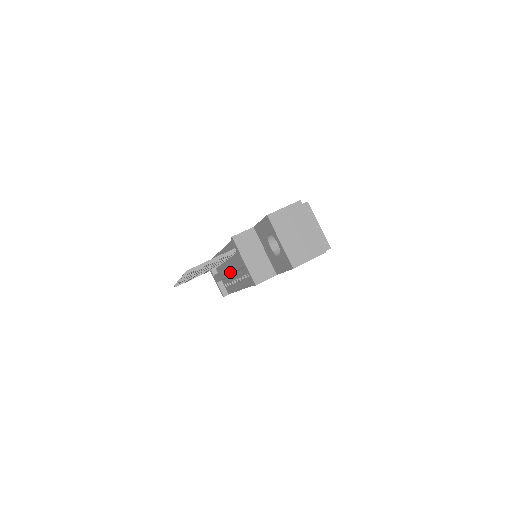
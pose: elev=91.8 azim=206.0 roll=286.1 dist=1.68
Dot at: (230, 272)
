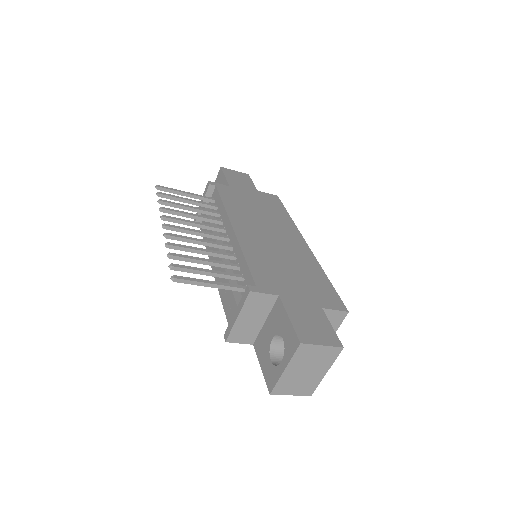
Dot at: occluded
